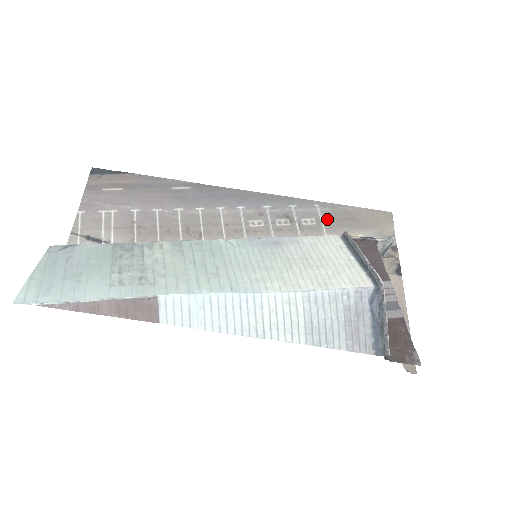
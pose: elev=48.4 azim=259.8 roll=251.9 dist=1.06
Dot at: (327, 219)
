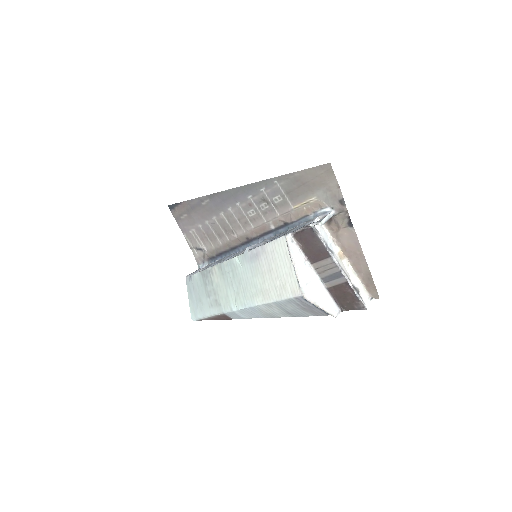
Dot at: (287, 192)
